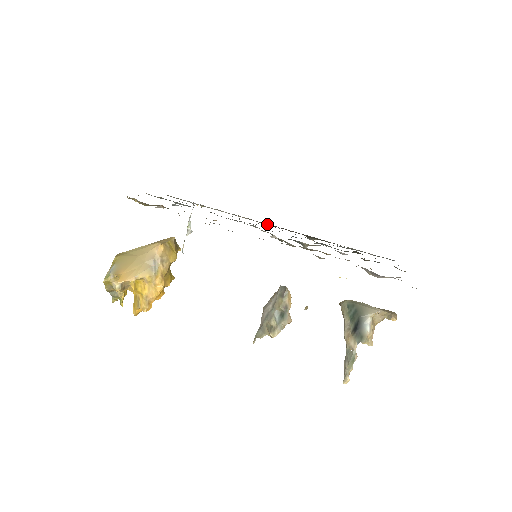
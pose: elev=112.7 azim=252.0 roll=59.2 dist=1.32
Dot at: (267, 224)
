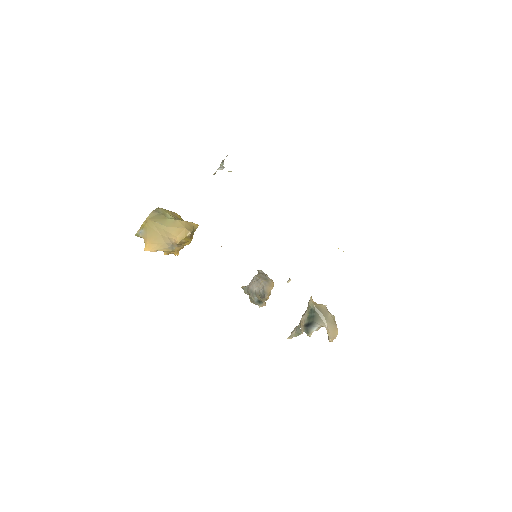
Dot at: occluded
